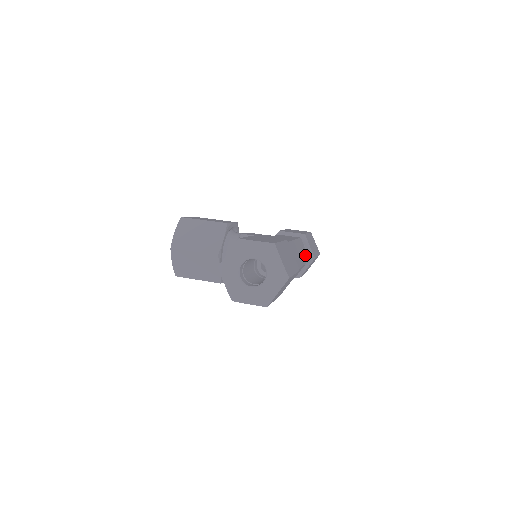
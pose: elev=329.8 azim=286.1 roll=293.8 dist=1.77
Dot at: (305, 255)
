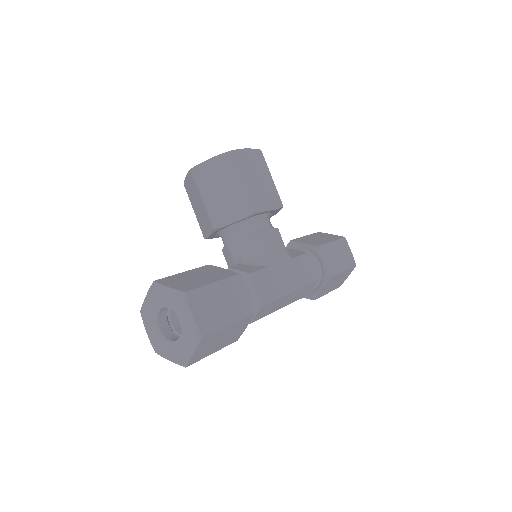
Dot at: occluded
